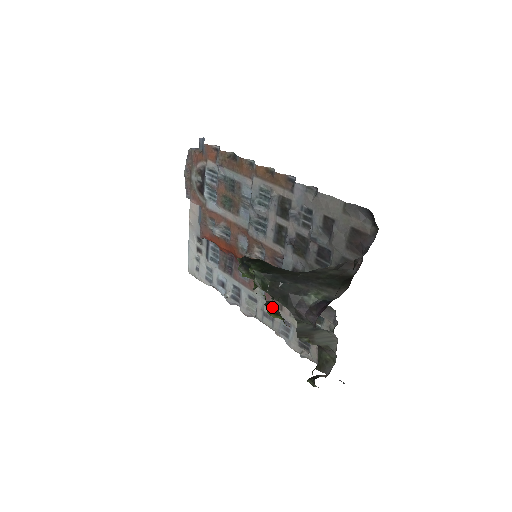
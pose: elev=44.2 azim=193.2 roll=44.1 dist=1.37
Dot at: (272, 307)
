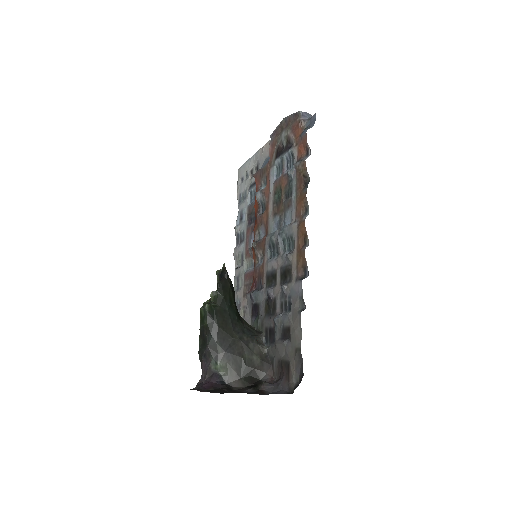
Dot at: occluded
